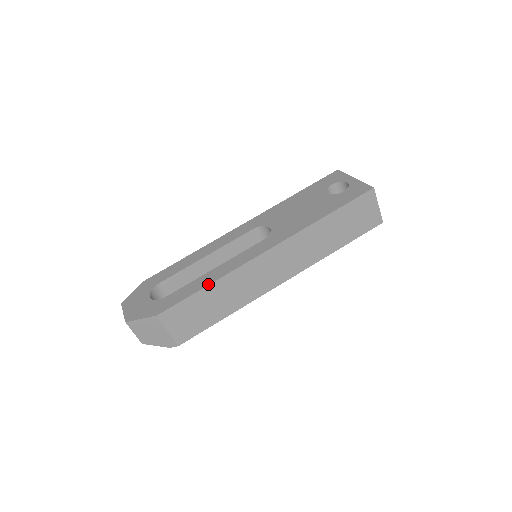
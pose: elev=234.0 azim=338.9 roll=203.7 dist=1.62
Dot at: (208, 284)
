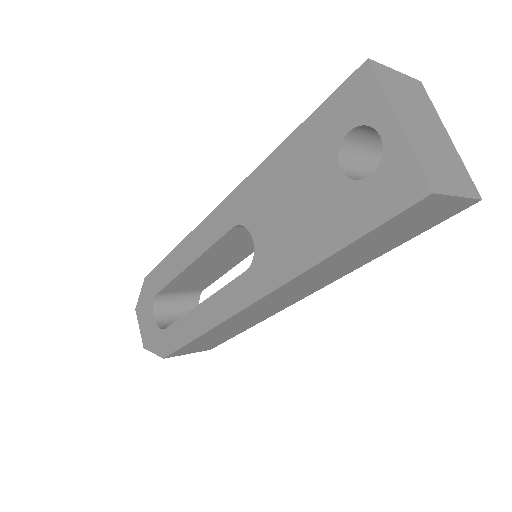
Dot at: (197, 336)
